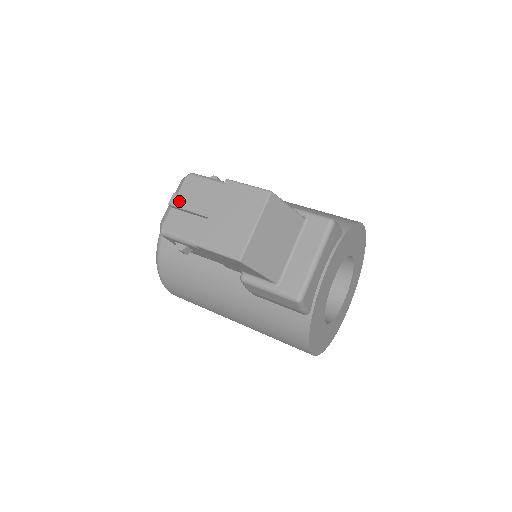
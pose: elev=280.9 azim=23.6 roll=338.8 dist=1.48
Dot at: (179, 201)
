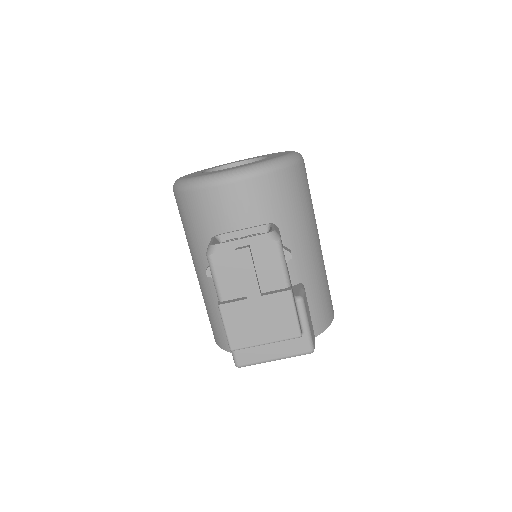
Dot at: (245, 259)
